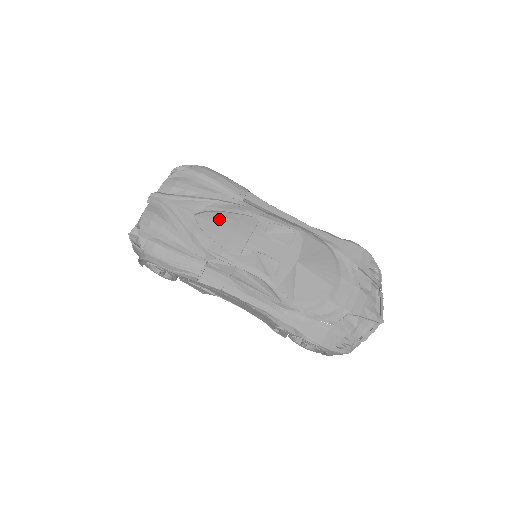
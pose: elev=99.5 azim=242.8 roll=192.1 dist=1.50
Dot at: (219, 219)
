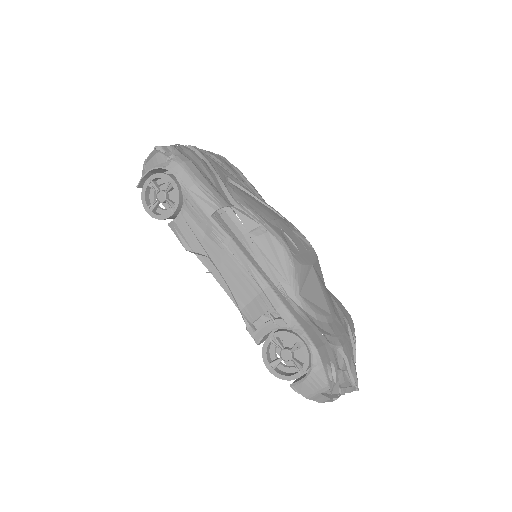
Dot at: (249, 195)
